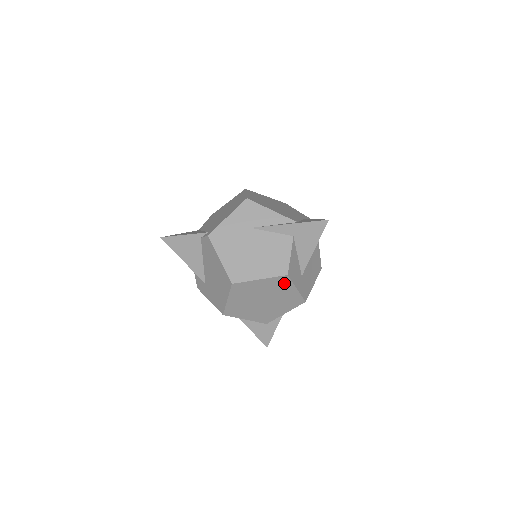
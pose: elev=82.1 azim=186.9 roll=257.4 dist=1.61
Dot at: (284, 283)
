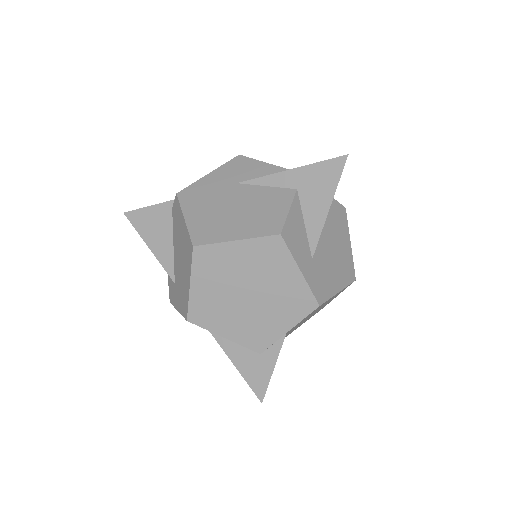
Dot at: (277, 254)
